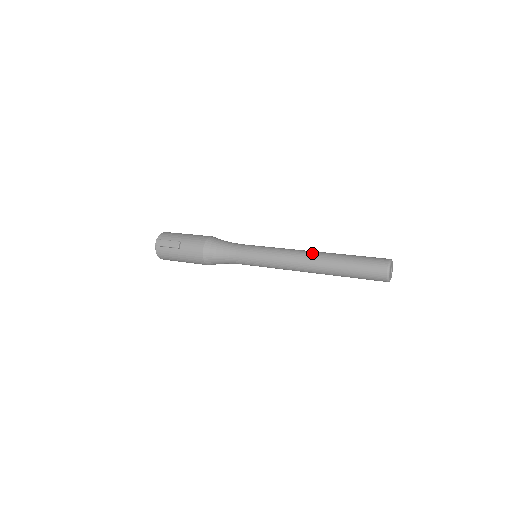
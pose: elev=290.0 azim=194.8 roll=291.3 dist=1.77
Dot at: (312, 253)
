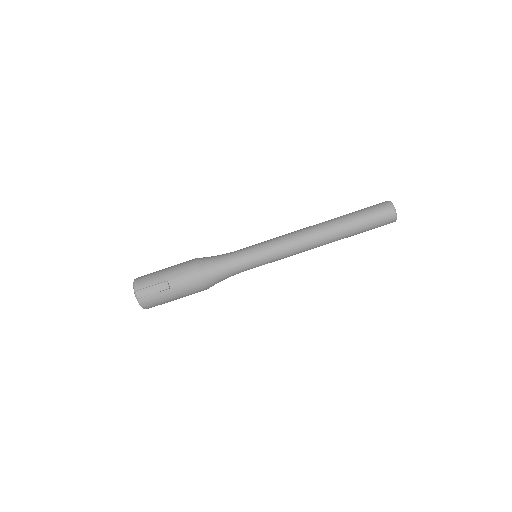
Dot at: (316, 227)
